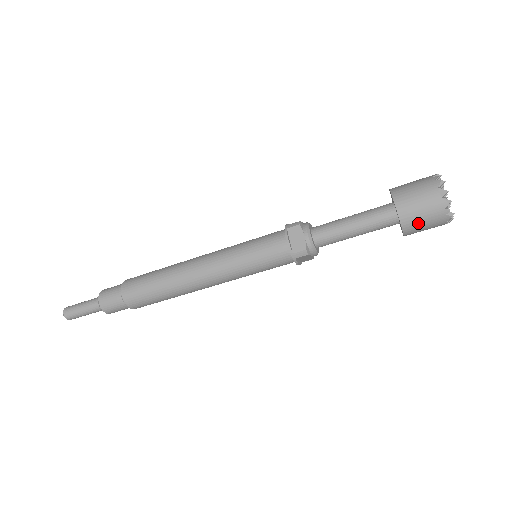
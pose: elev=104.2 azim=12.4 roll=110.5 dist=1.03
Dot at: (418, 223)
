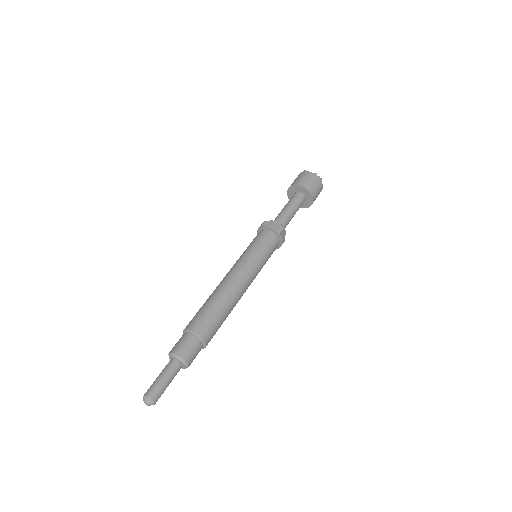
Dot at: (314, 187)
